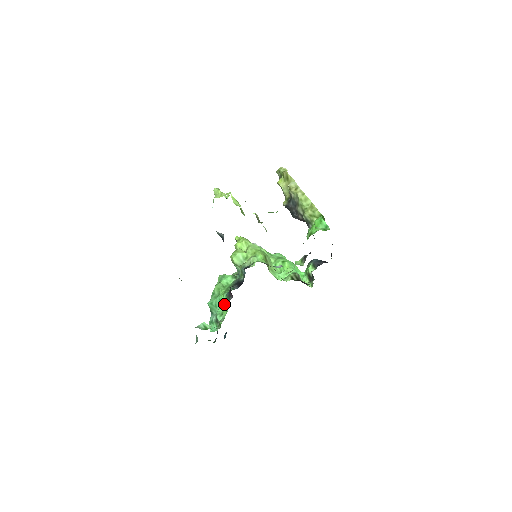
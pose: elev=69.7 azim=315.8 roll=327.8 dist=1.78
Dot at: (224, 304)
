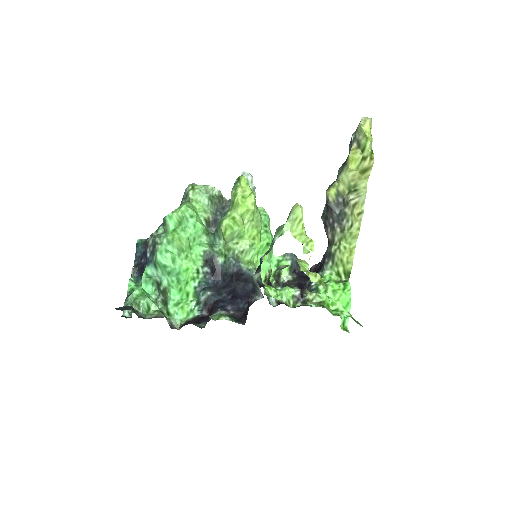
Dot at: (186, 294)
